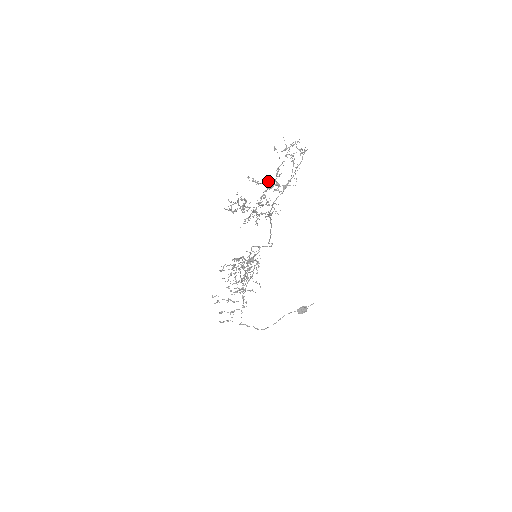
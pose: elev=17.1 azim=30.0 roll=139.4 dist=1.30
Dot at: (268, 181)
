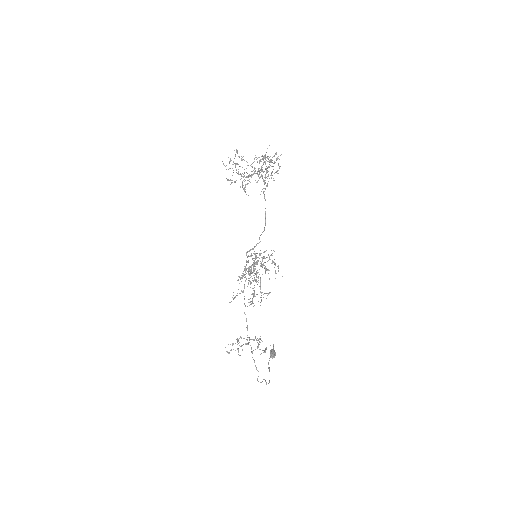
Dot at: (241, 176)
